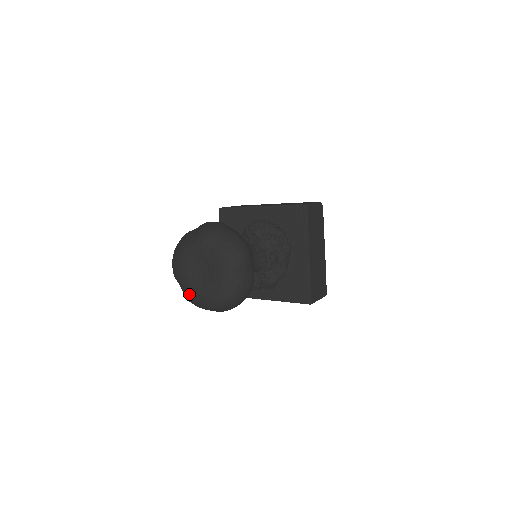
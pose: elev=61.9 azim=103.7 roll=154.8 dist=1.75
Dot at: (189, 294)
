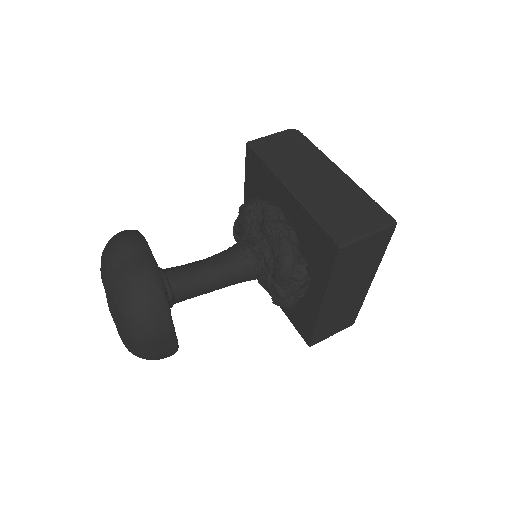
Dot at: (126, 347)
